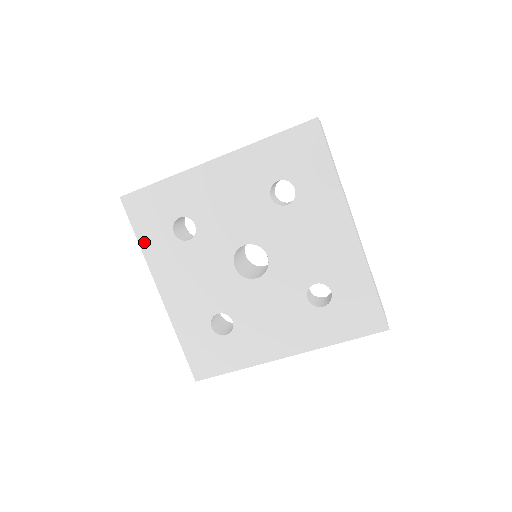
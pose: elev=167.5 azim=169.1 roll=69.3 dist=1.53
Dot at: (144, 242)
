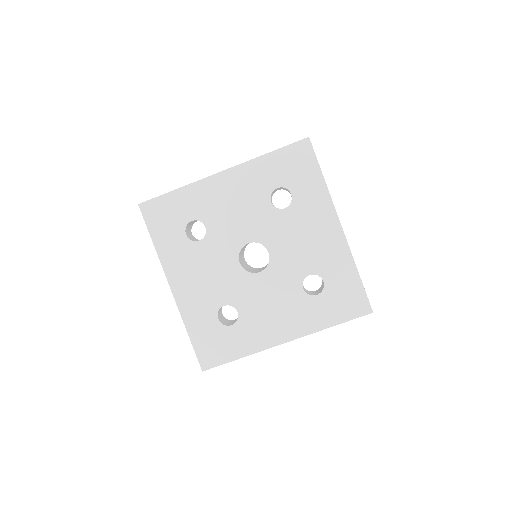
Dot at: (159, 243)
